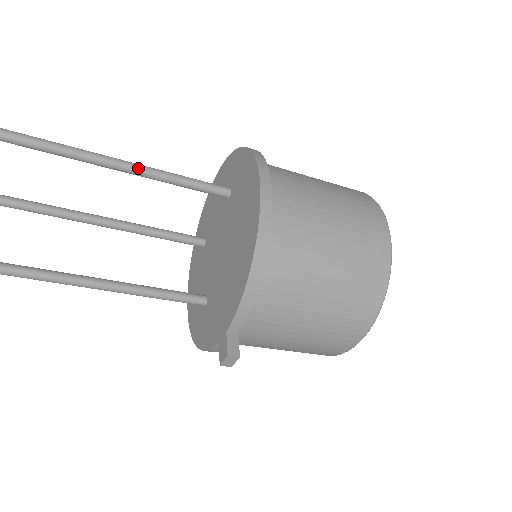
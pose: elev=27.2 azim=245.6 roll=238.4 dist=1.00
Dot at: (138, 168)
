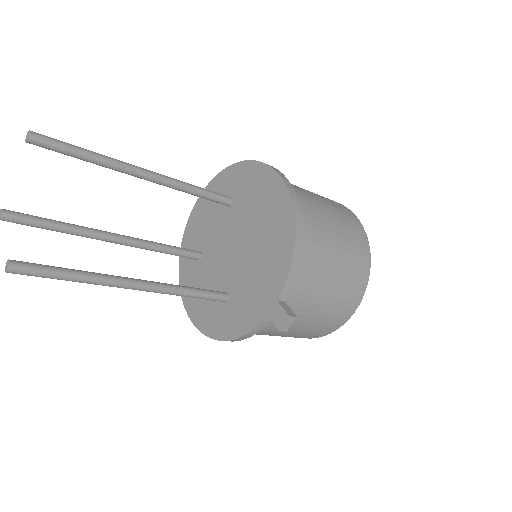
Dot at: (163, 177)
